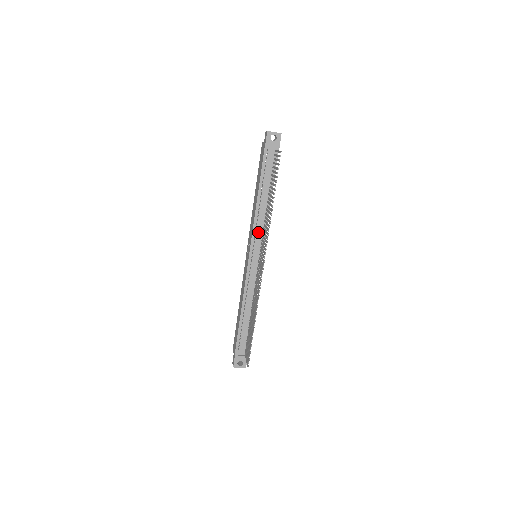
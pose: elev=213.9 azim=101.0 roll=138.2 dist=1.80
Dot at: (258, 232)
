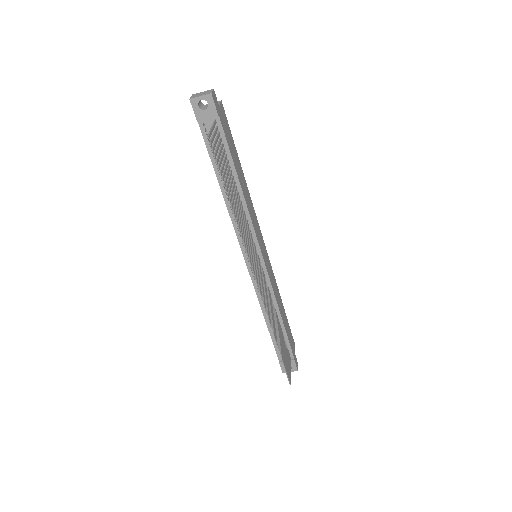
Dot at: occluded
